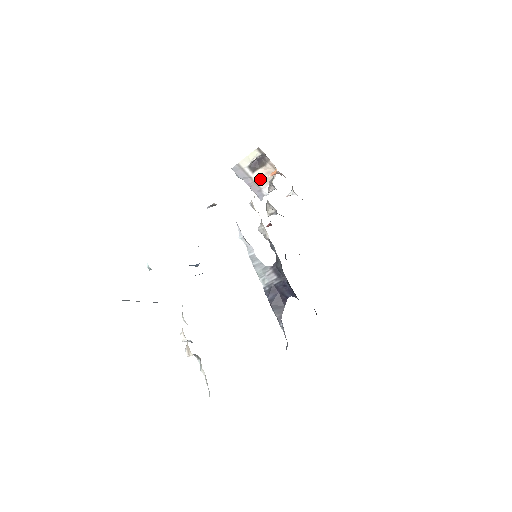
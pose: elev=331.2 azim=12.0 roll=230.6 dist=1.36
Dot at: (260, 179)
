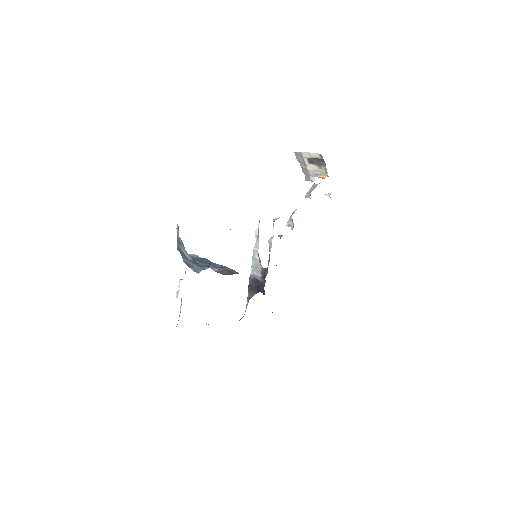
Dot at: (312, 171)
